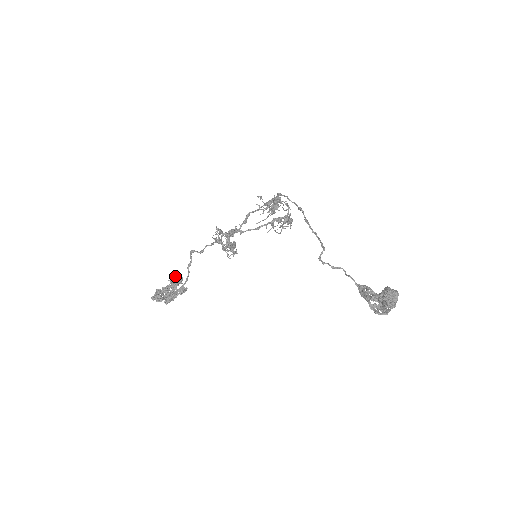
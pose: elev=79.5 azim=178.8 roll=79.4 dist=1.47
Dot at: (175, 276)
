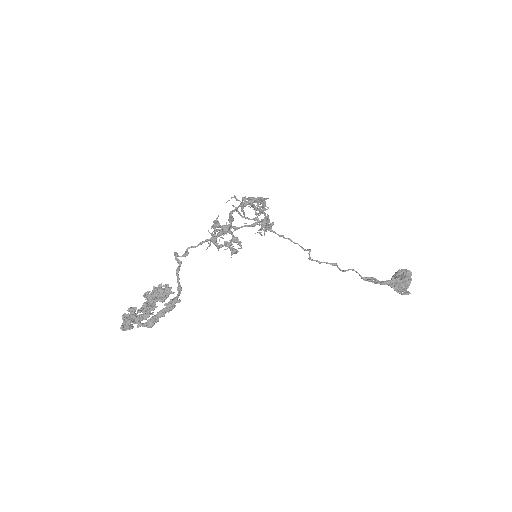
Dot at: (161, 285)
